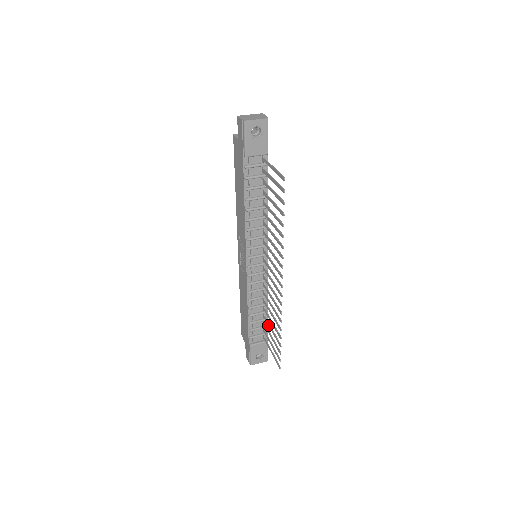
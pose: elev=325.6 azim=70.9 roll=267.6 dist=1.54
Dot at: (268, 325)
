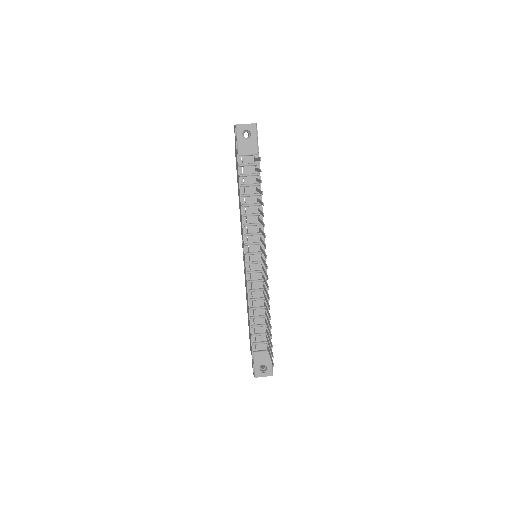
Dot at: (267, 326)
